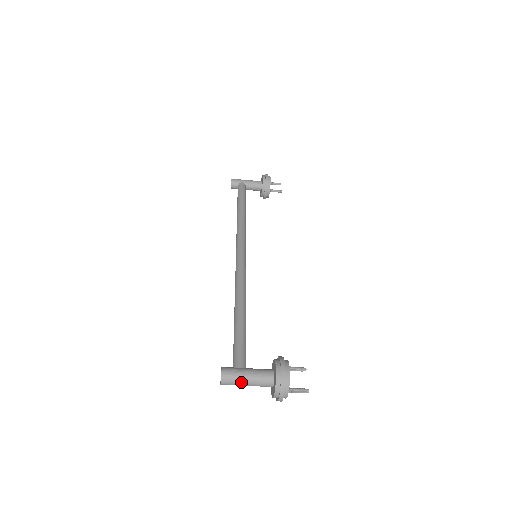
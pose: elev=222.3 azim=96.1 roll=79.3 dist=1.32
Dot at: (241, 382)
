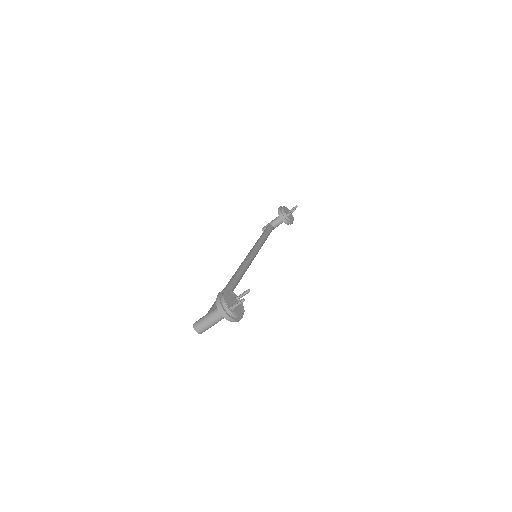
Dot at: (205, 323)
